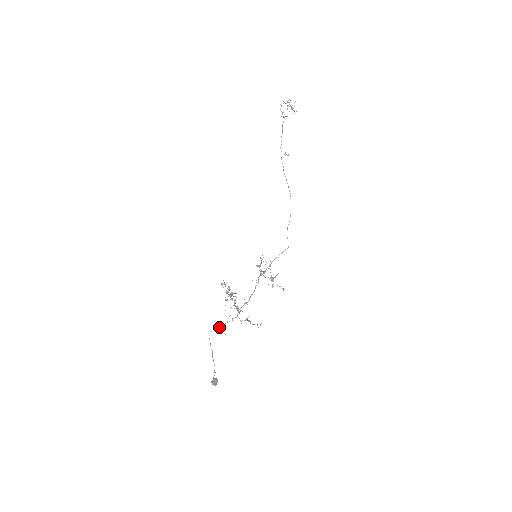
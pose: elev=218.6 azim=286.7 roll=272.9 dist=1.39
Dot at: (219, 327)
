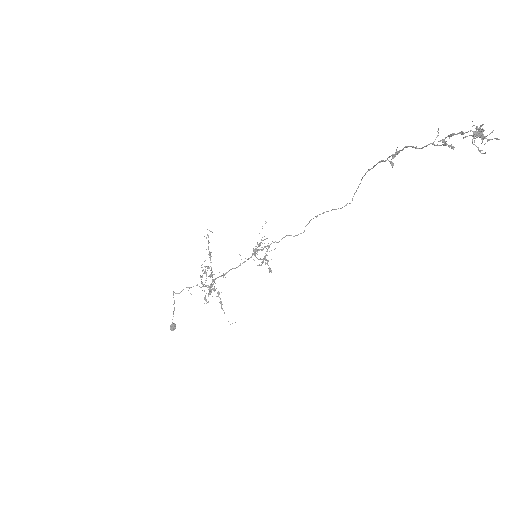
Dot at: occluded
